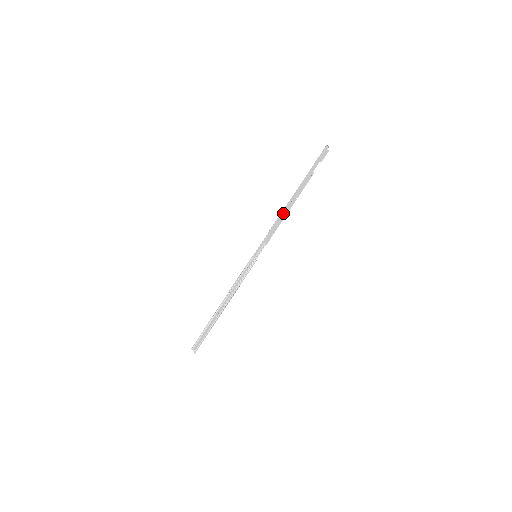
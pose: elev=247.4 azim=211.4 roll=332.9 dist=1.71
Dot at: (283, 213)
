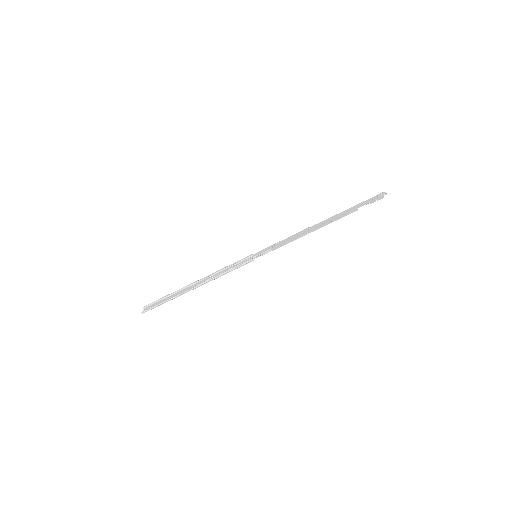
Dot at: (306, 231)
